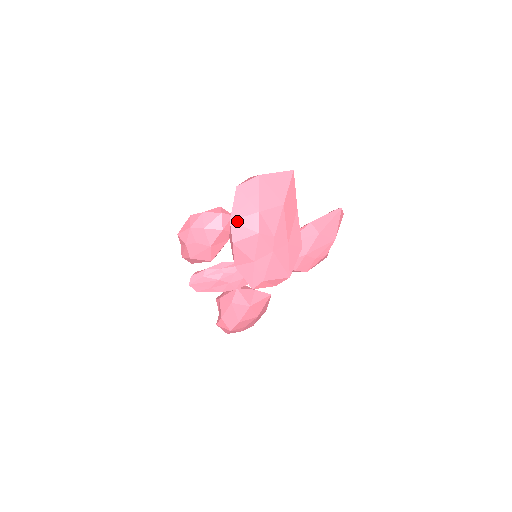
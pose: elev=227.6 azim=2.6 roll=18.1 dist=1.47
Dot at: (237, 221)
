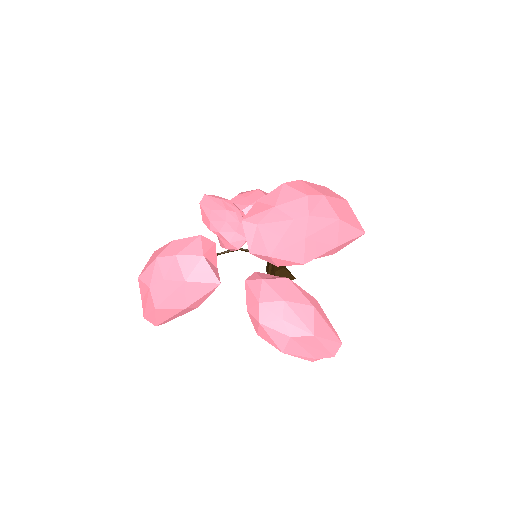
Dot at: (304, 183)
